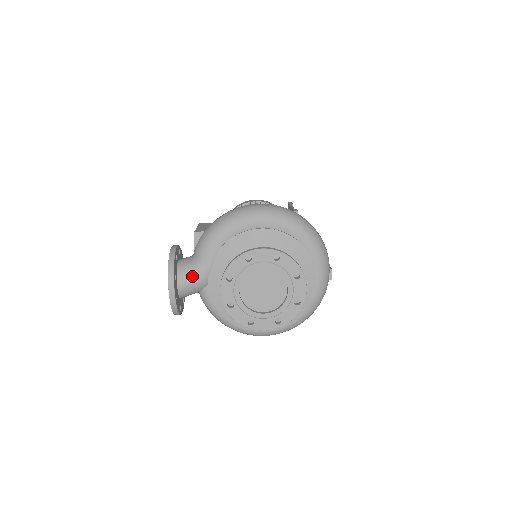
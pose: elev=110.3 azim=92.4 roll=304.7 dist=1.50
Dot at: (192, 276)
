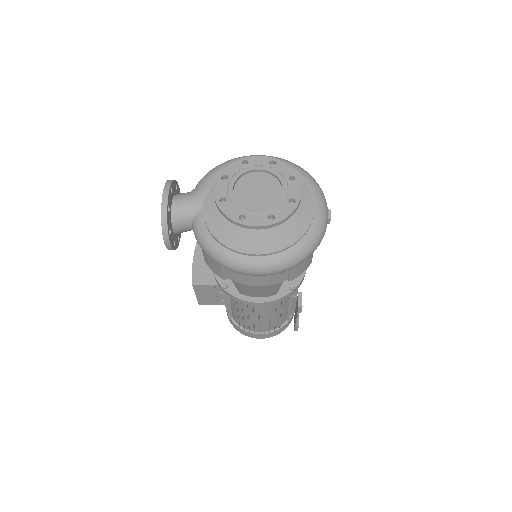
Dot at: (188, 197)
